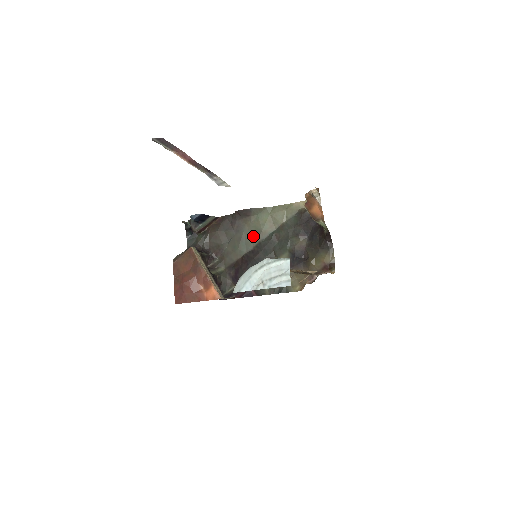
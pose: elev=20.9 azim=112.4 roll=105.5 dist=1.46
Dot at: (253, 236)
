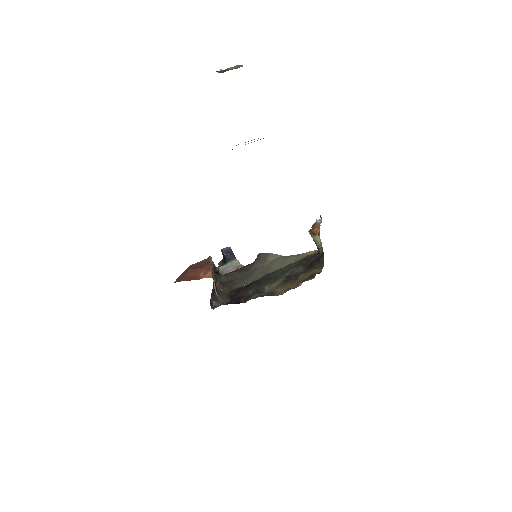
Dot at: (263, 272)
